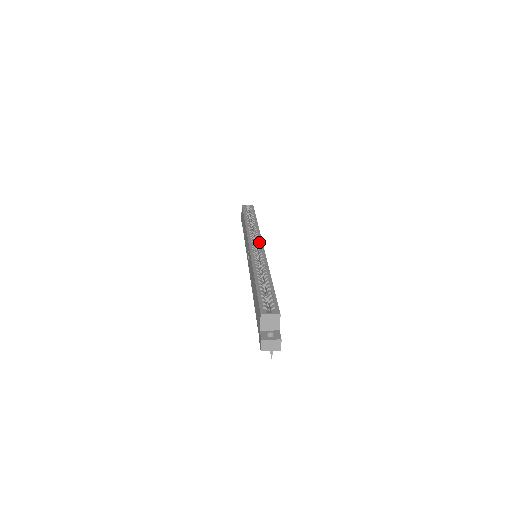
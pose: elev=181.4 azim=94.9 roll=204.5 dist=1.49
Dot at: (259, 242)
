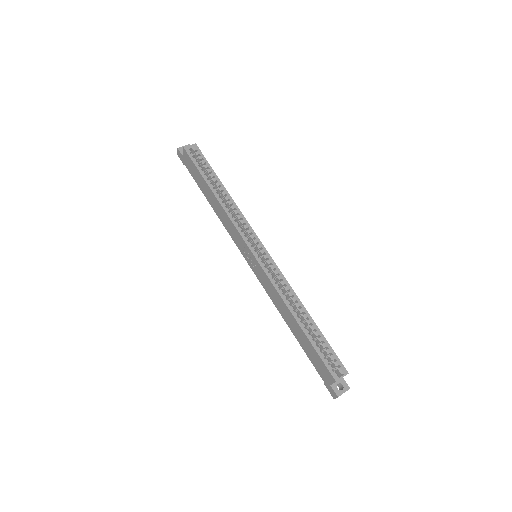
Dot at: (259, 244)
